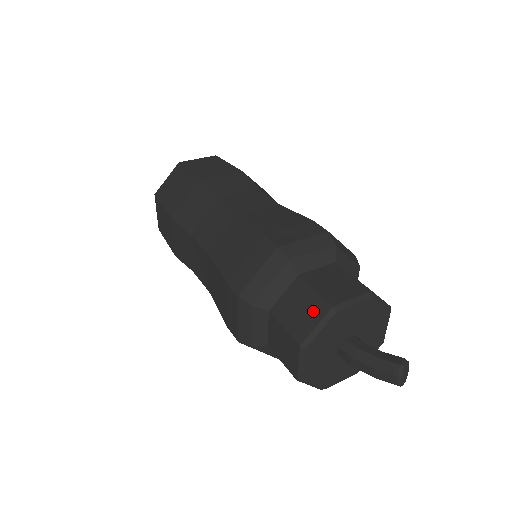
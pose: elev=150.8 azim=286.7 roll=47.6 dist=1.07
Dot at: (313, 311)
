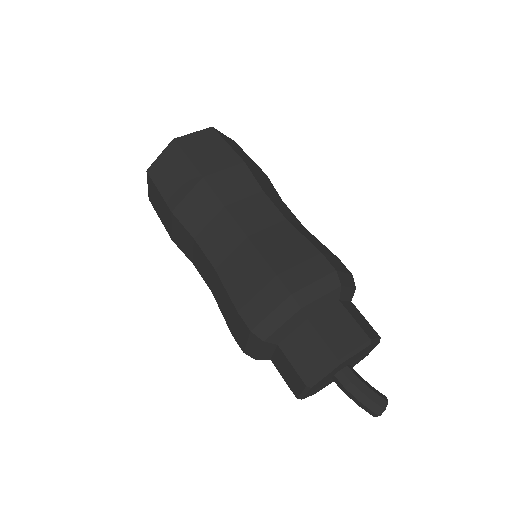
Dot at: (353, 336)
